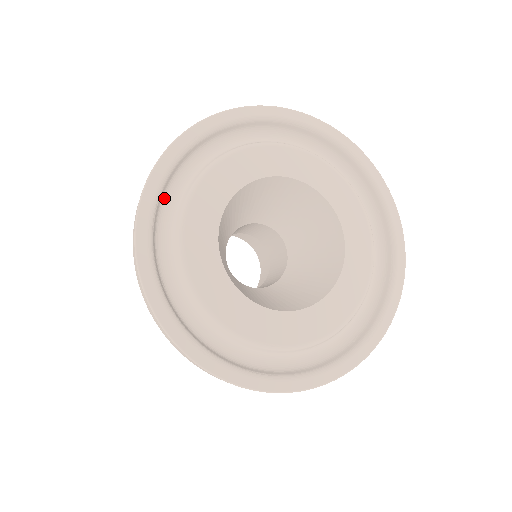
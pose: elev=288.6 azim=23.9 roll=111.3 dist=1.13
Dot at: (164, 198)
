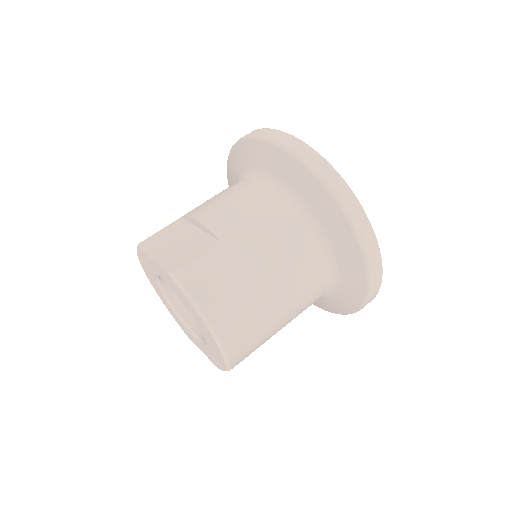
Dot at: occluded
